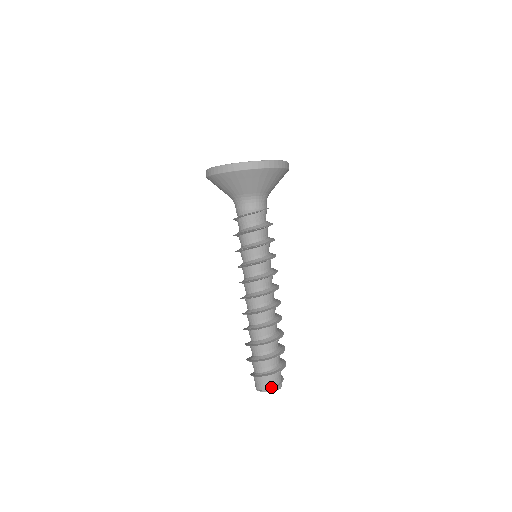
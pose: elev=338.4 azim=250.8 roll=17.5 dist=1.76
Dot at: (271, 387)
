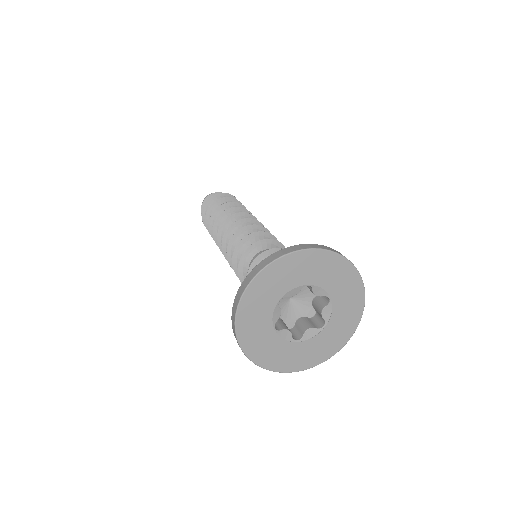
Dot at: occluded
